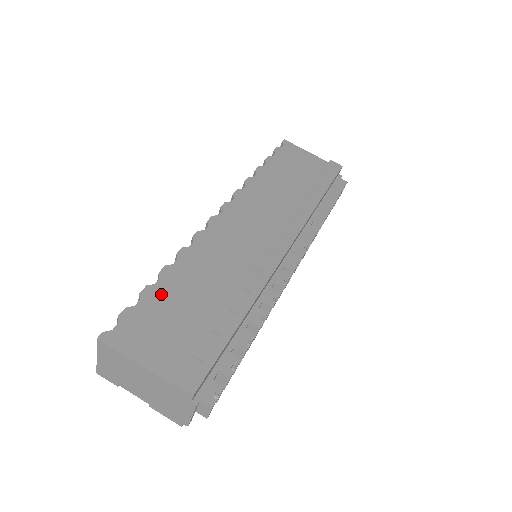
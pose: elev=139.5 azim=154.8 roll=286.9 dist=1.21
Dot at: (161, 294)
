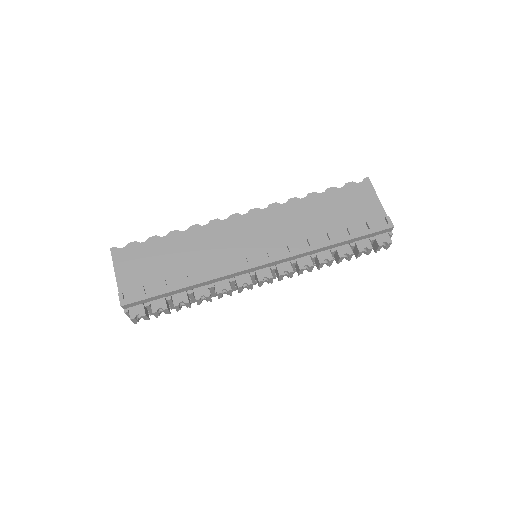
Dot at: (159, 245)
